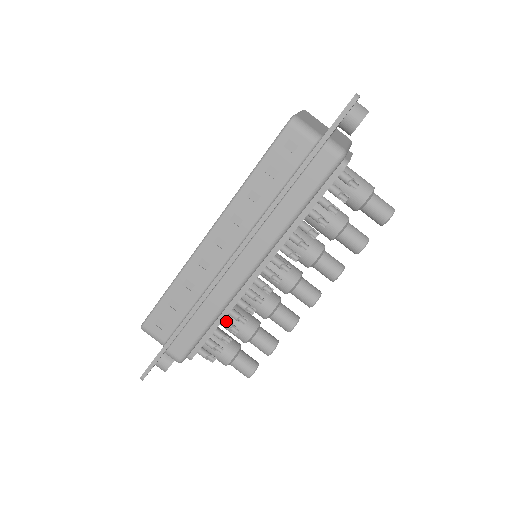
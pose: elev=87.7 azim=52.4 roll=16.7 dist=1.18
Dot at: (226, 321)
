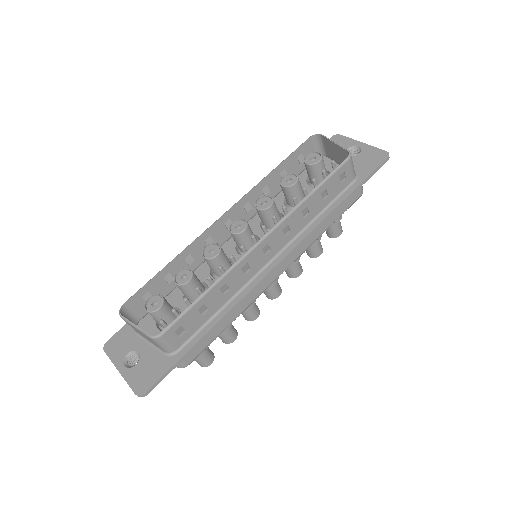
Dot at: occluded
